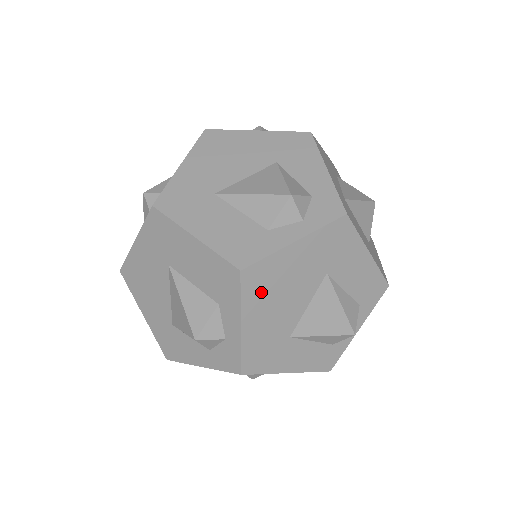
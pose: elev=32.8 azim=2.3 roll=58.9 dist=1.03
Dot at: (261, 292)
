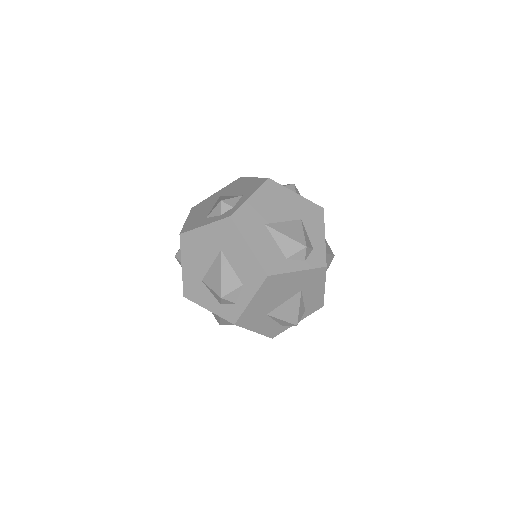
Dot at: (269, 289)
